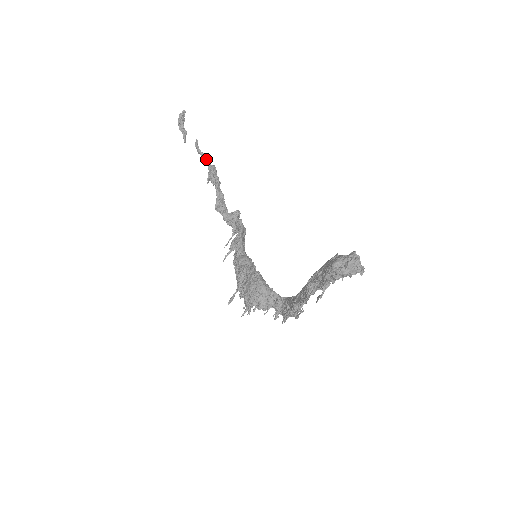
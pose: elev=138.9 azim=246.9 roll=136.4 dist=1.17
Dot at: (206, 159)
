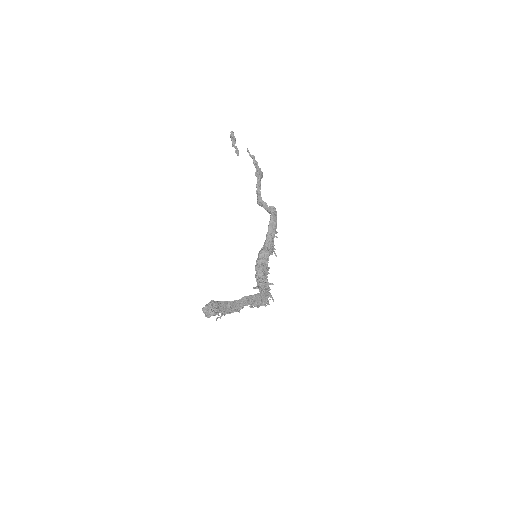
Dot at: (255, 163)
